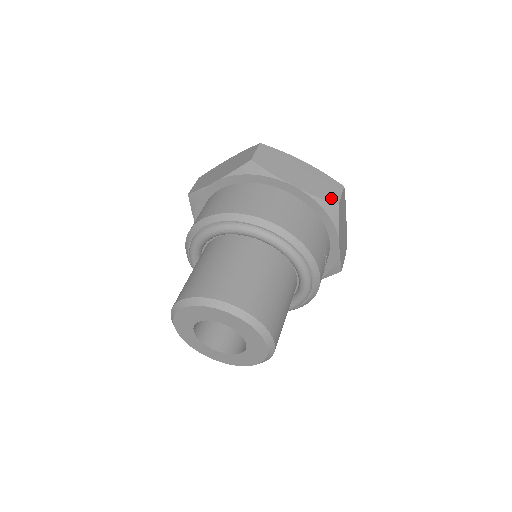
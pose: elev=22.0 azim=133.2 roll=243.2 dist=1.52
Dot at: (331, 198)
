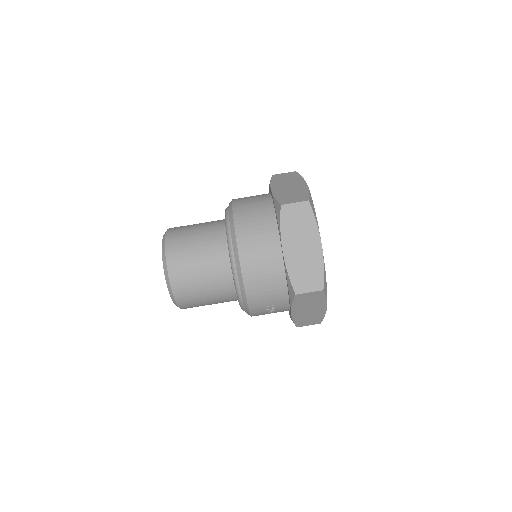
Dot at: (297, 285)
